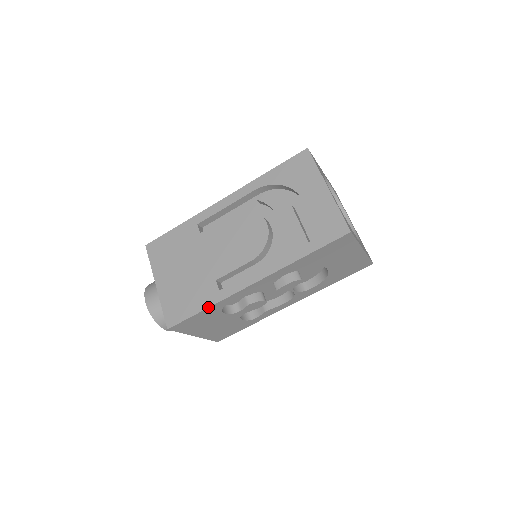
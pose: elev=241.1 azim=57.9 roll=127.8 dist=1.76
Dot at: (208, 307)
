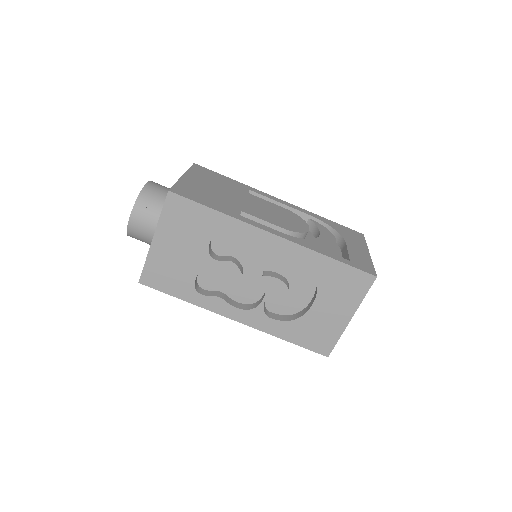
Dot at: (221, 212)
